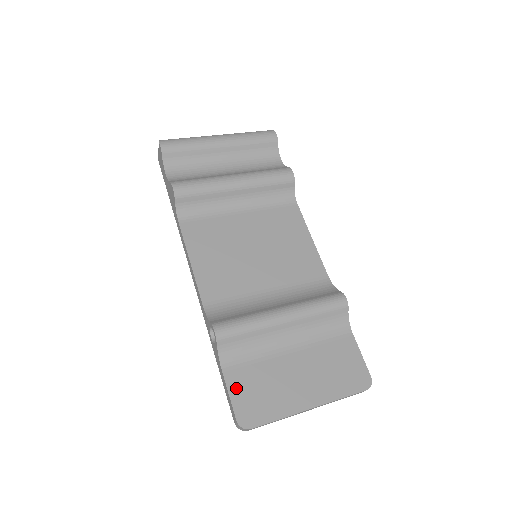
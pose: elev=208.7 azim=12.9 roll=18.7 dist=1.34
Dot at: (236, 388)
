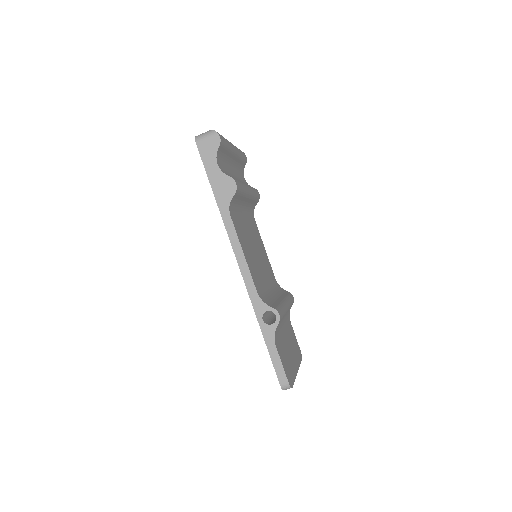
Dot at: (282, 359)
